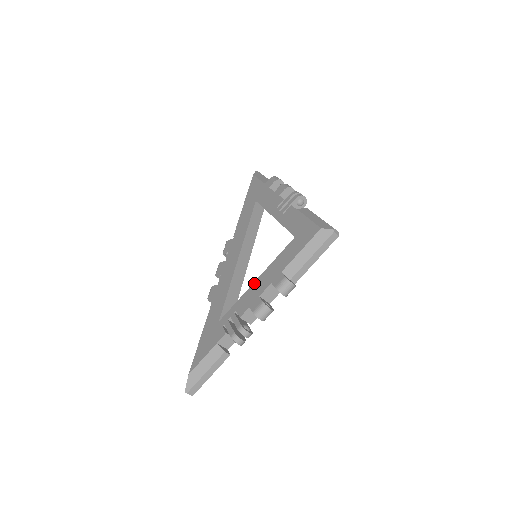
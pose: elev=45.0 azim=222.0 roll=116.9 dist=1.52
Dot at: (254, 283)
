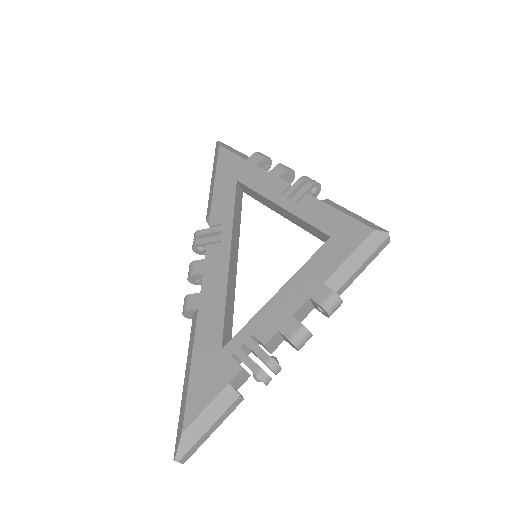
Dot at: (276, 296)
